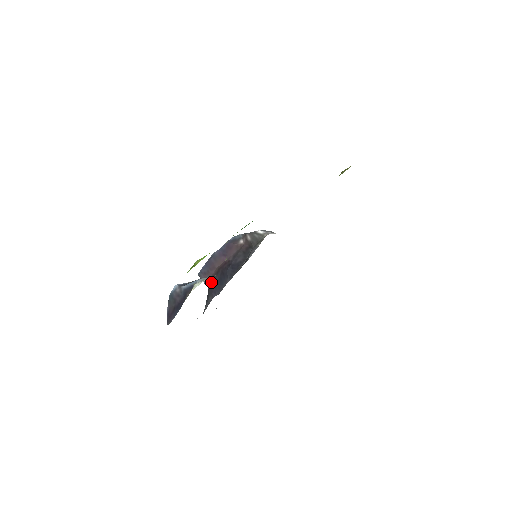
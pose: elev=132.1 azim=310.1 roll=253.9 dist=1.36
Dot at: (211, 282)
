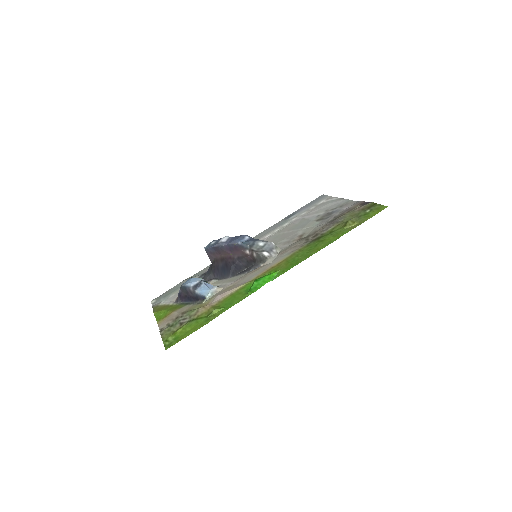
Dot at: (215, 263)
